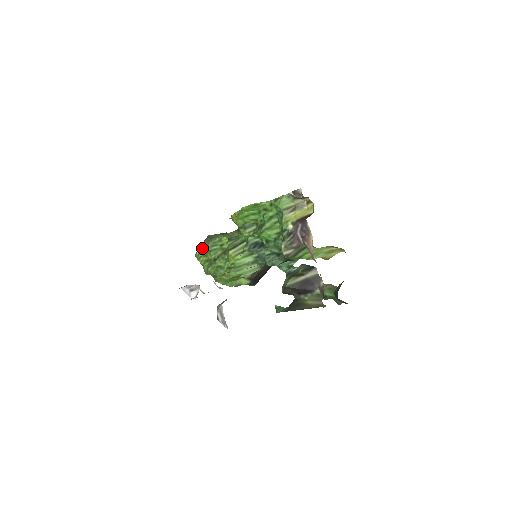
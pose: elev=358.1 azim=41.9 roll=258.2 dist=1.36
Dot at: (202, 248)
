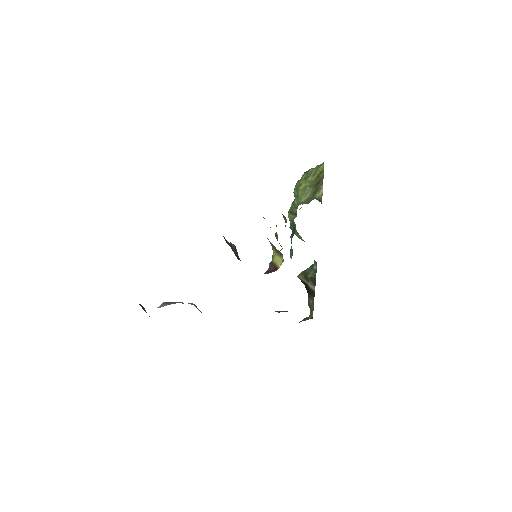
Dot at: occluded
